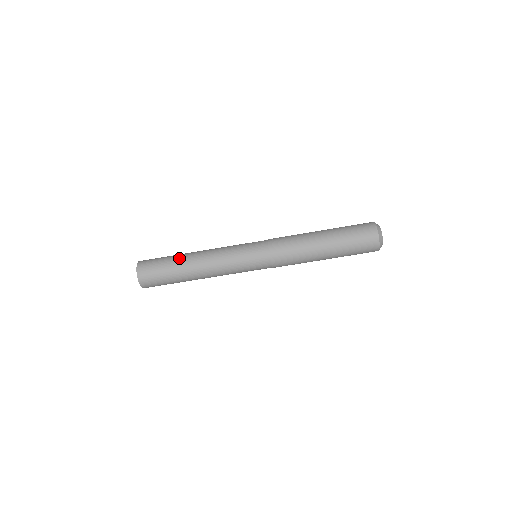
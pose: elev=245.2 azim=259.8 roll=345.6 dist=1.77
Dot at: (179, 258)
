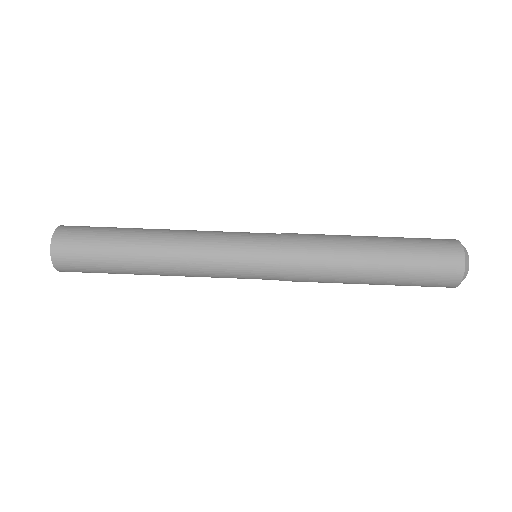
Dot at: occluded
